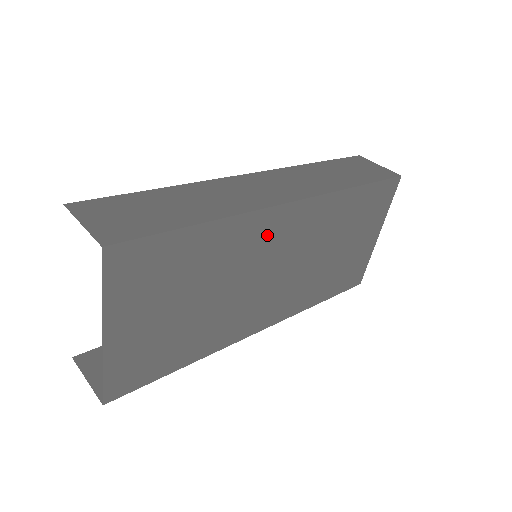
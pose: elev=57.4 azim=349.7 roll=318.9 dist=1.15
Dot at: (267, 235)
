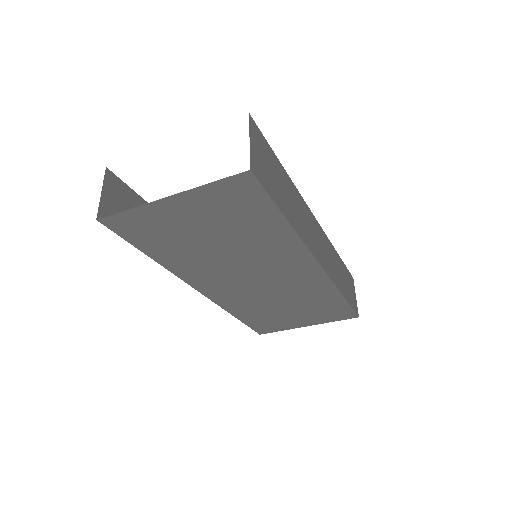
Dot at: (287, 261)
